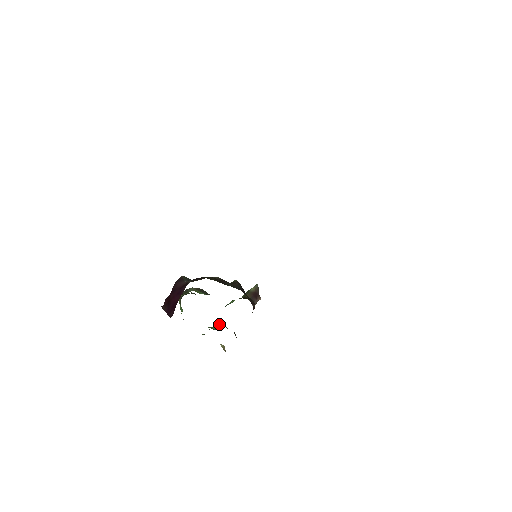
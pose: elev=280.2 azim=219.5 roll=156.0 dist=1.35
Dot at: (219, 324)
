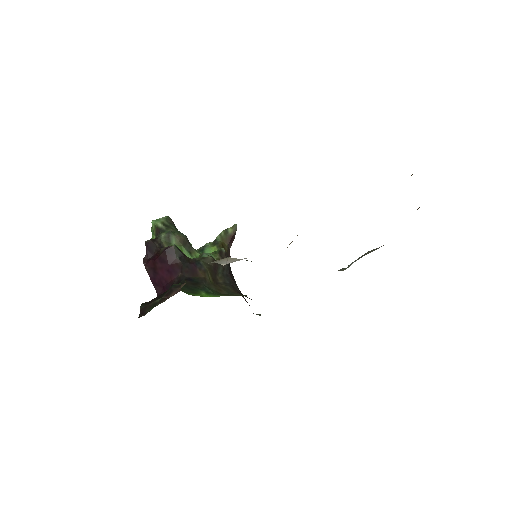
Dot at: occluded
